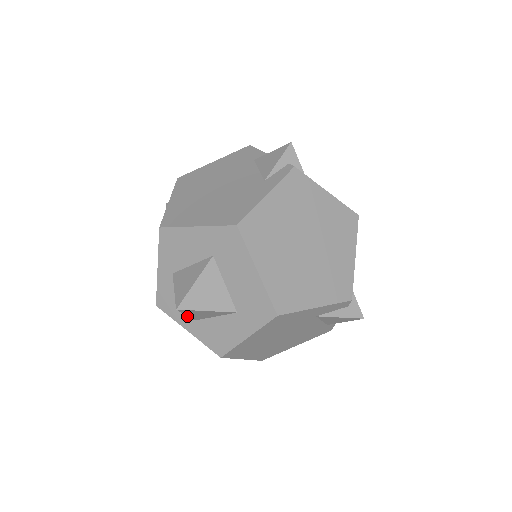
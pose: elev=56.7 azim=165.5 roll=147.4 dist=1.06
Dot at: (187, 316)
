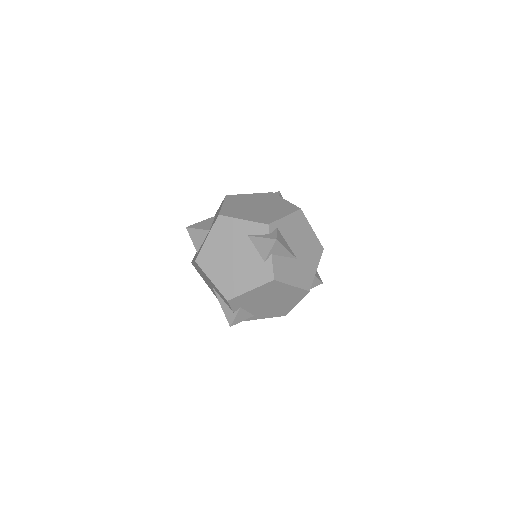
Dot at: (196, 254)
